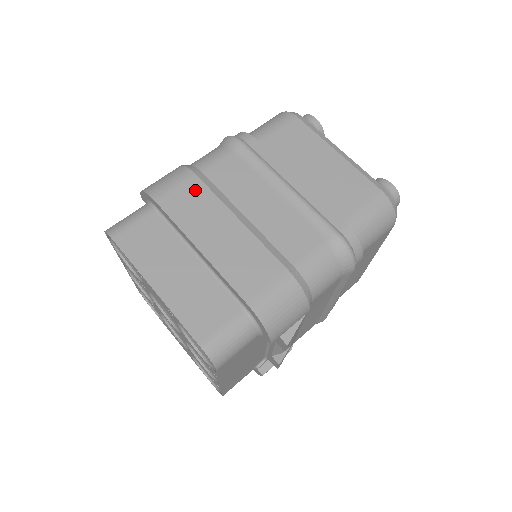
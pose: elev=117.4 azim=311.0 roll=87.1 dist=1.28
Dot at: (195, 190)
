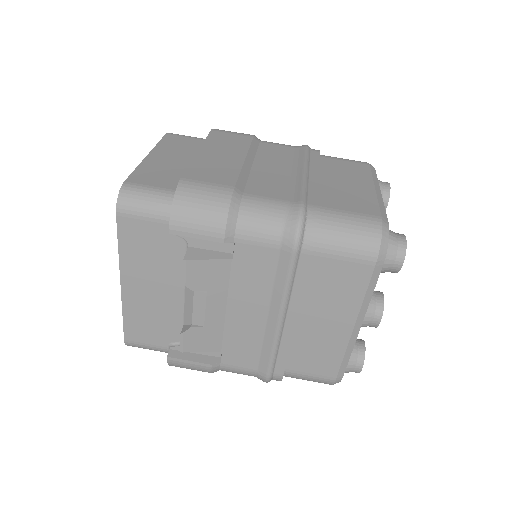
Dot at: (241, 139)
